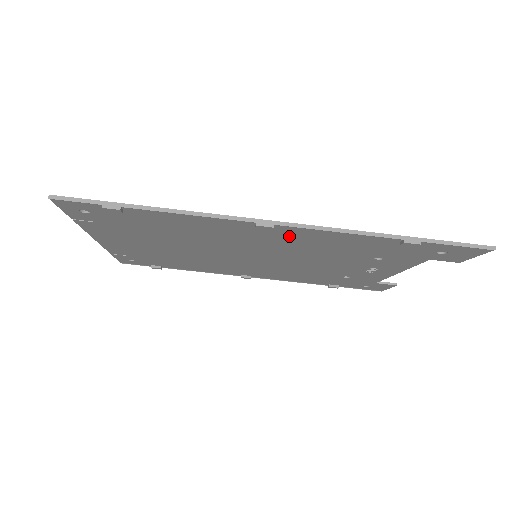
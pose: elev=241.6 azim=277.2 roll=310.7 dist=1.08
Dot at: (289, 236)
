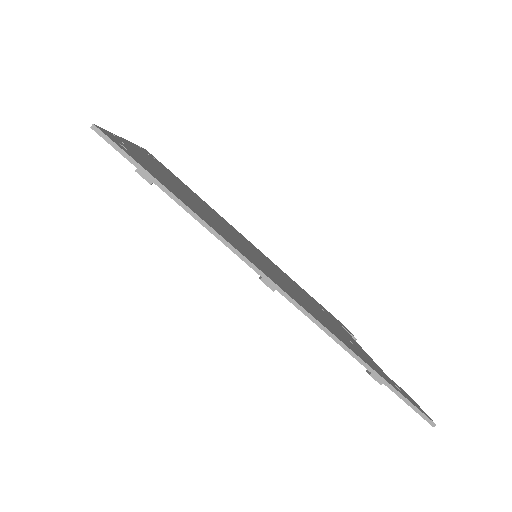
Dot at: occluded
